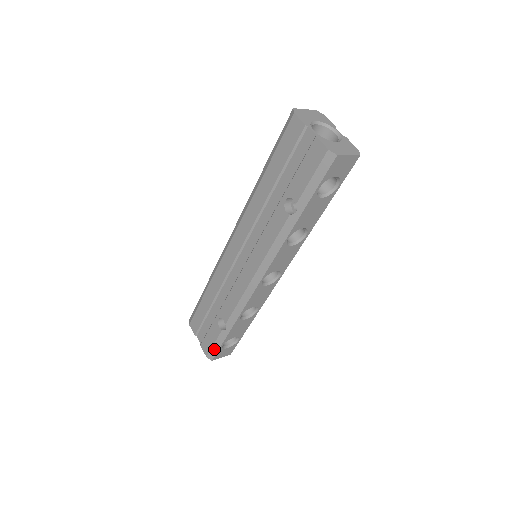
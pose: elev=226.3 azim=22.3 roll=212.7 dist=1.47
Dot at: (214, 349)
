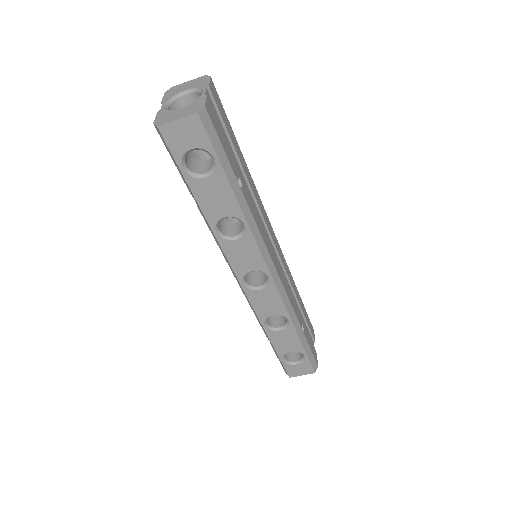
Dot at: (281, 364)
